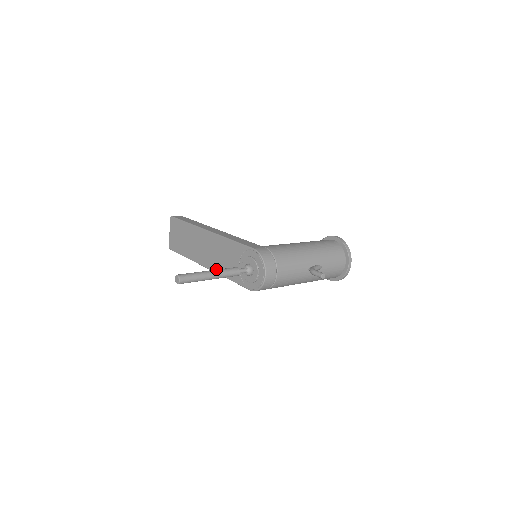
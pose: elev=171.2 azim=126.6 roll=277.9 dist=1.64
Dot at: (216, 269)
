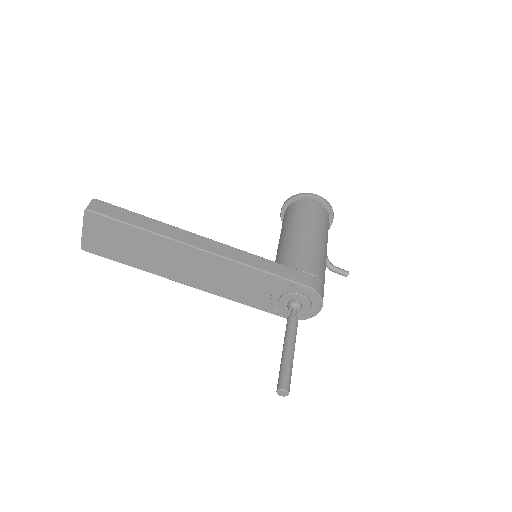
Dot at: (217, 292)
